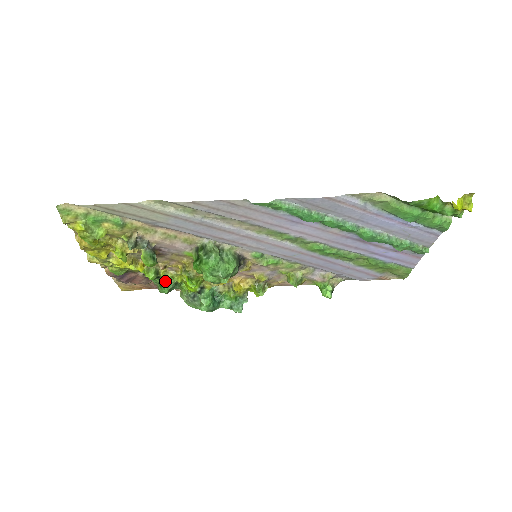
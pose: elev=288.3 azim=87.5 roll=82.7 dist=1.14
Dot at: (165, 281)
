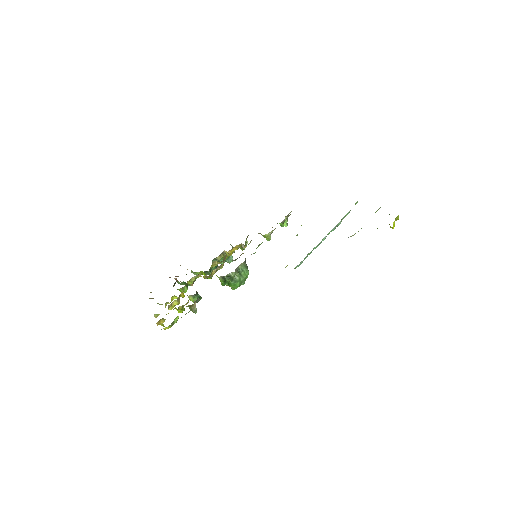
Dot at: occluded
